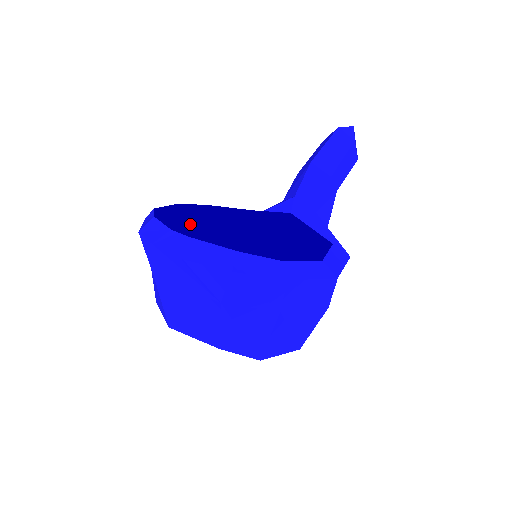
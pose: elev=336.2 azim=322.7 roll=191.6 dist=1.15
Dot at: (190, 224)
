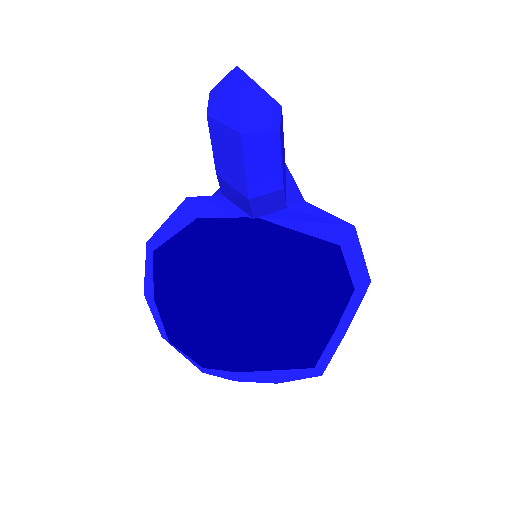
Dot at: (154, 263)
